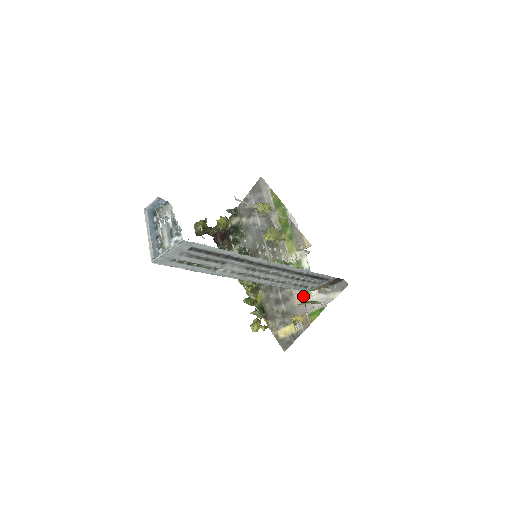
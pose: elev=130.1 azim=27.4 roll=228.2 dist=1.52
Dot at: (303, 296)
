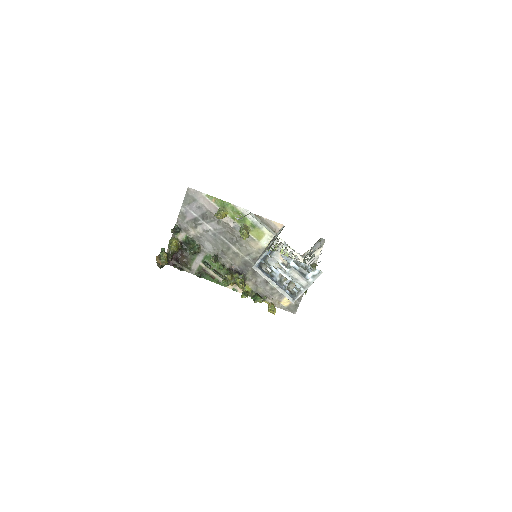
Dot at: occluded
